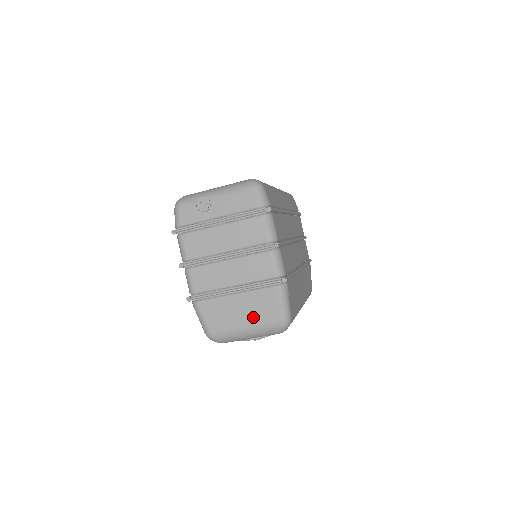
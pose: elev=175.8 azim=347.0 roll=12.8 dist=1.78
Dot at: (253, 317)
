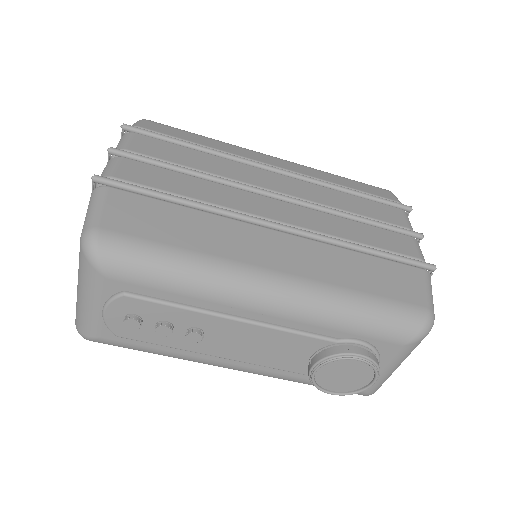
Dot at: occluded
